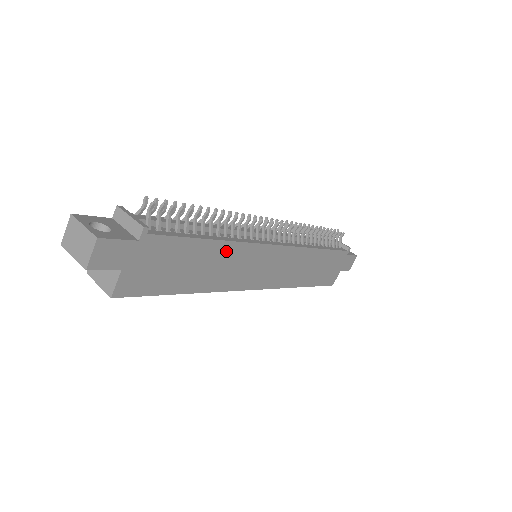
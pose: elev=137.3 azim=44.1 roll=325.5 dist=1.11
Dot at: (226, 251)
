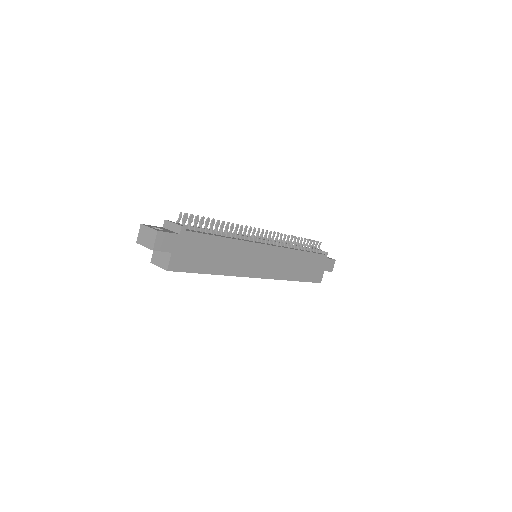
Dot at: (233, 246)
